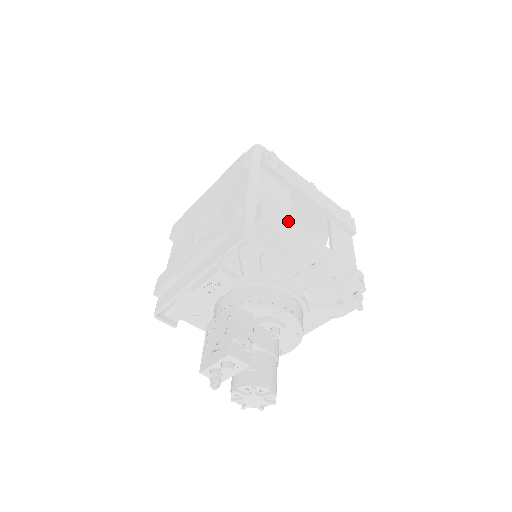
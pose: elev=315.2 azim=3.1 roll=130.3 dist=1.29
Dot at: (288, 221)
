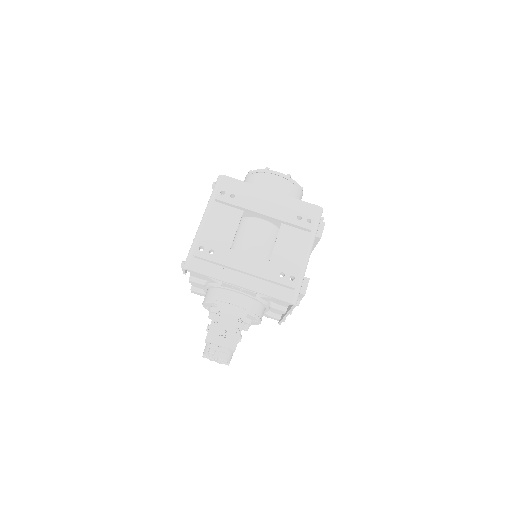
Dot at: occluded
